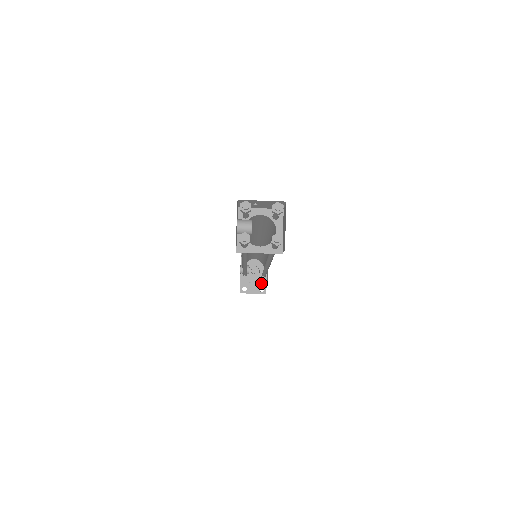
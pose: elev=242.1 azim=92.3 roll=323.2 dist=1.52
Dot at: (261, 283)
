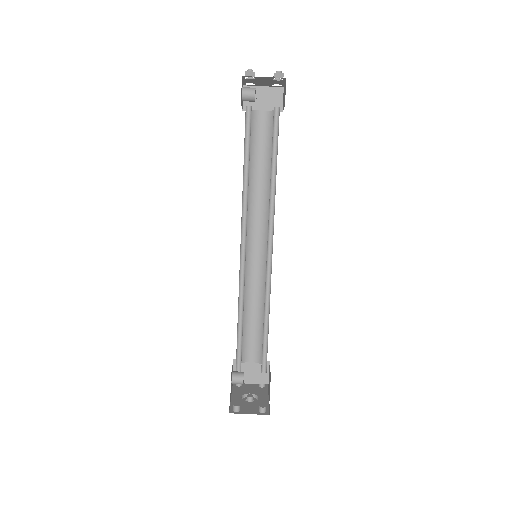
Dot at: (261, 406)
